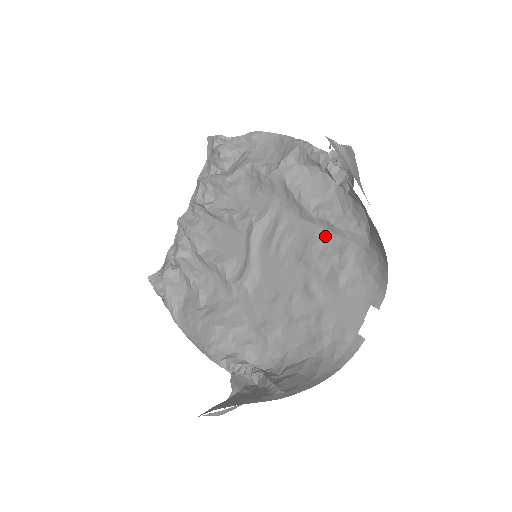
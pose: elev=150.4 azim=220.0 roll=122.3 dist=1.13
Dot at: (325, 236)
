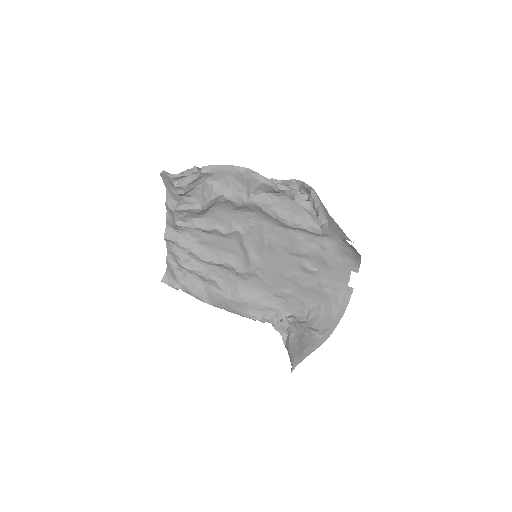
Dot at: (305, 236)
